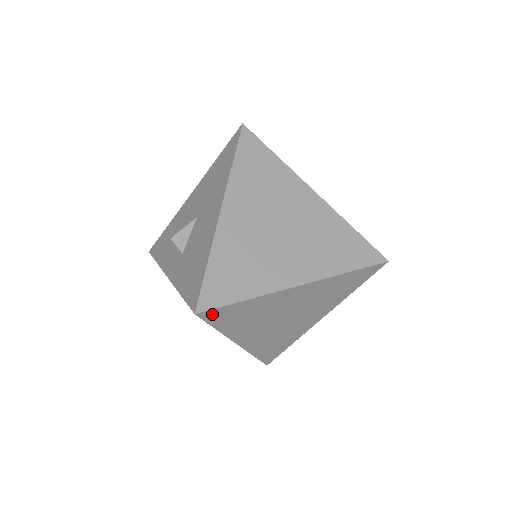
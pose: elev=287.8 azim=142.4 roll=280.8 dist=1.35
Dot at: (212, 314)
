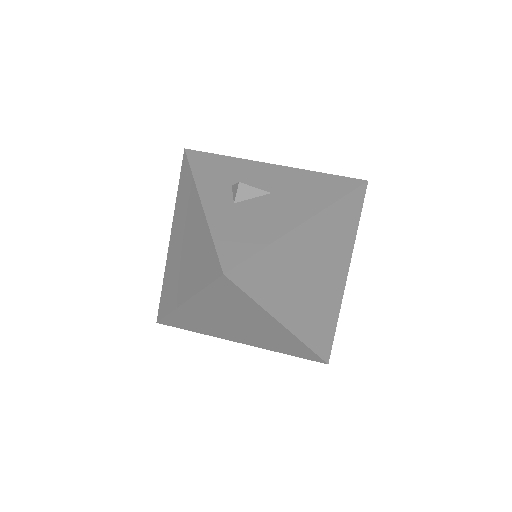
Dot at: (227, 284)
